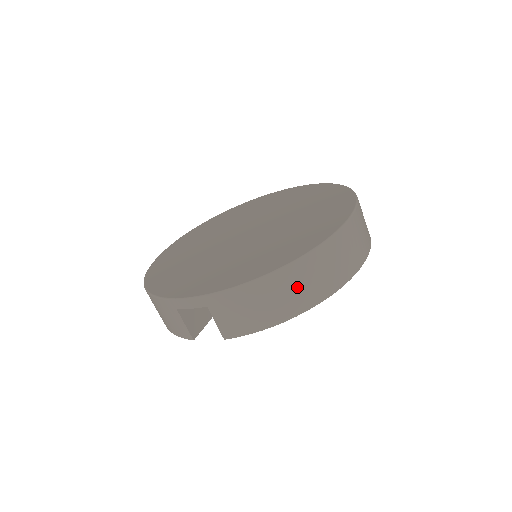
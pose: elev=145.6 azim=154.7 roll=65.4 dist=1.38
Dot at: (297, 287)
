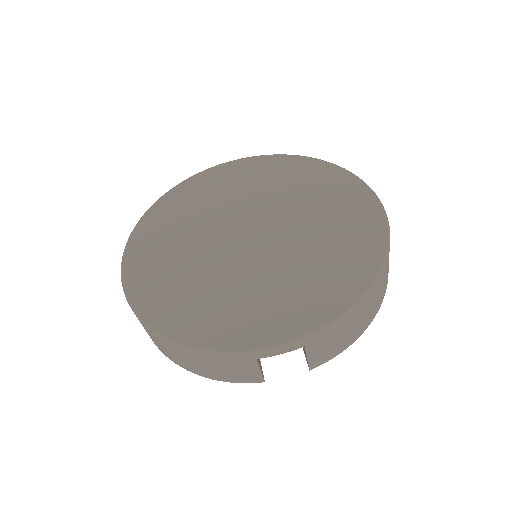
Dot at: (378, 294)
